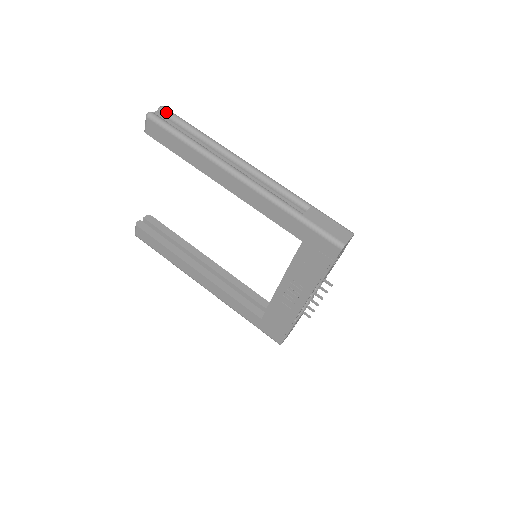
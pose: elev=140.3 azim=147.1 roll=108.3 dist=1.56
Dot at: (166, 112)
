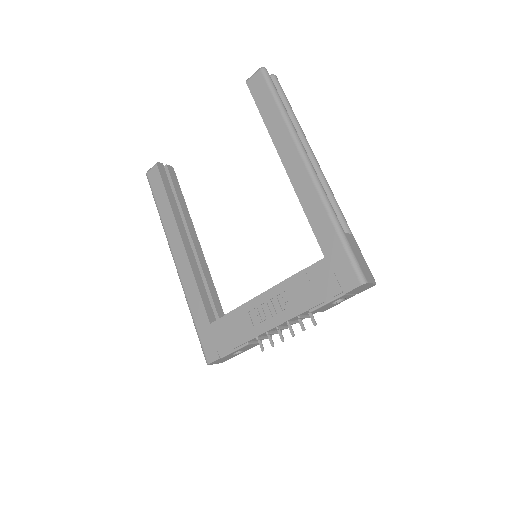
Dot at: (276, 81)
